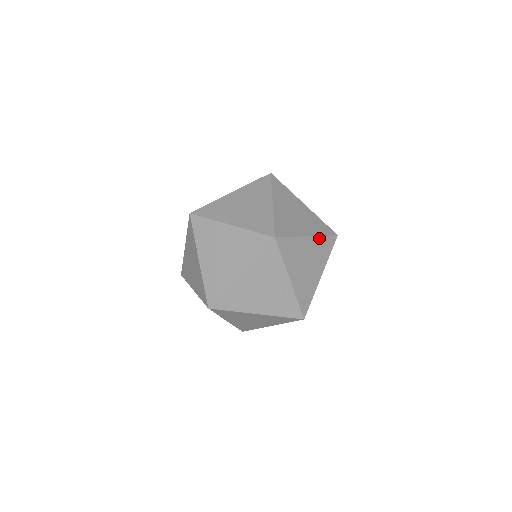
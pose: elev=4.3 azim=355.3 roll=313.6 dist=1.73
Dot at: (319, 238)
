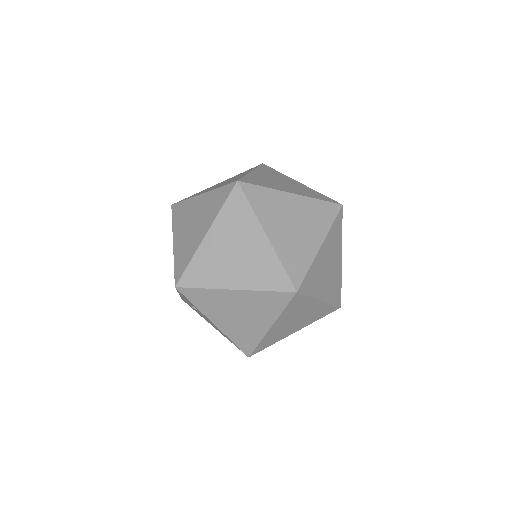
Dot at: (311, 200)
